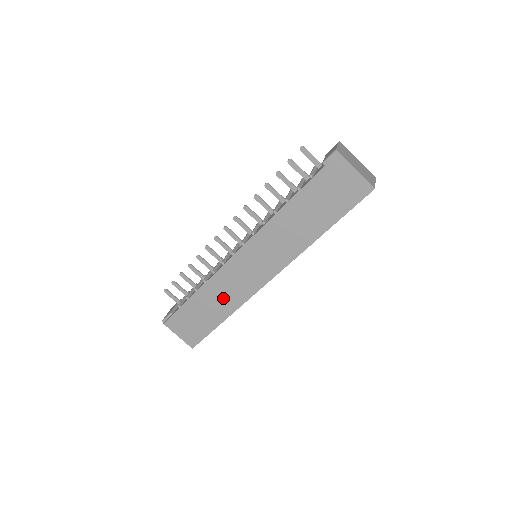
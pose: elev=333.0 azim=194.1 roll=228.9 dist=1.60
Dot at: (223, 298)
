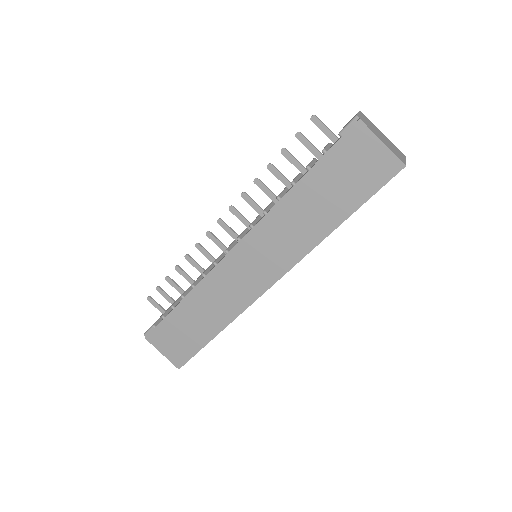
Dot at: (215, 307)
